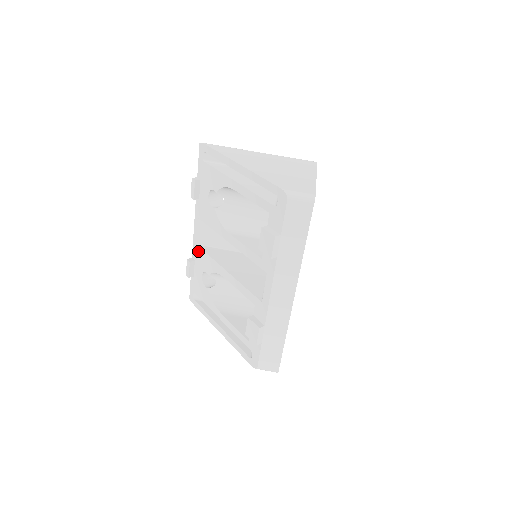
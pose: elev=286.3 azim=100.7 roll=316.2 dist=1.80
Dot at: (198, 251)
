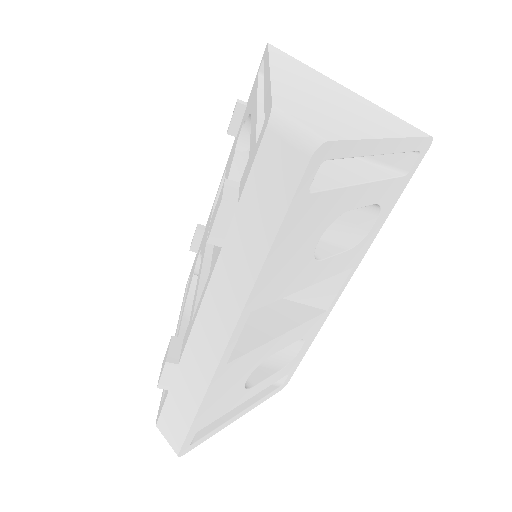
Dot at: occluded
